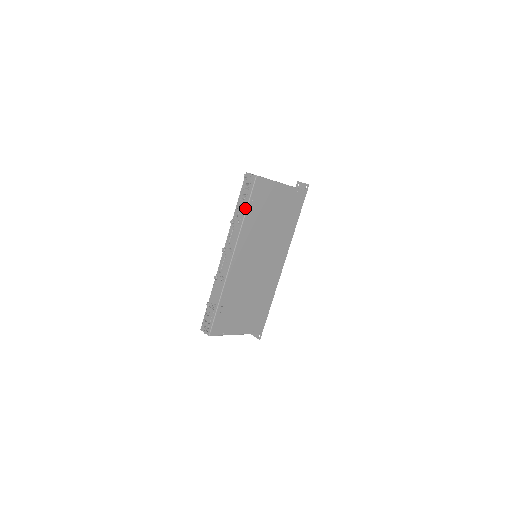
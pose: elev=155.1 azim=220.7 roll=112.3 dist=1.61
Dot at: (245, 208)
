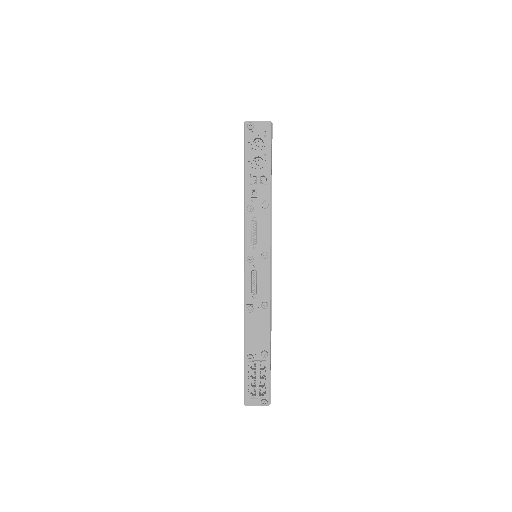
Dot at: (269, 179)
